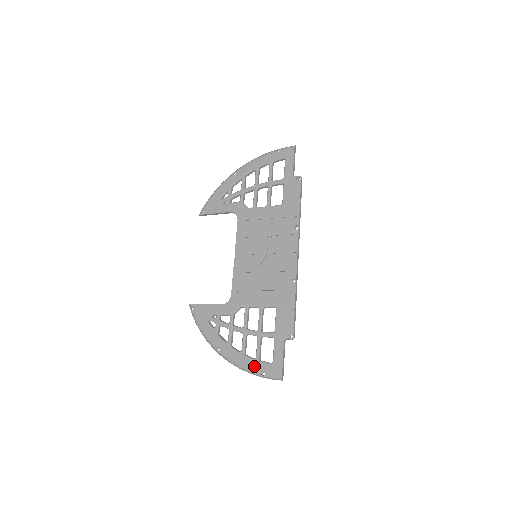
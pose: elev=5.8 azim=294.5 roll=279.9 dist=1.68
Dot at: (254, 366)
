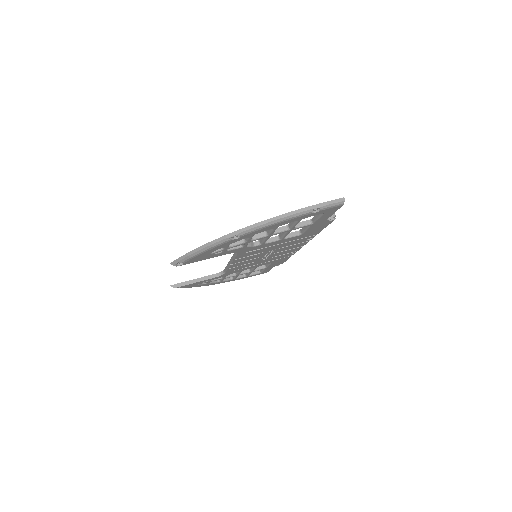
Dot at: occluded
